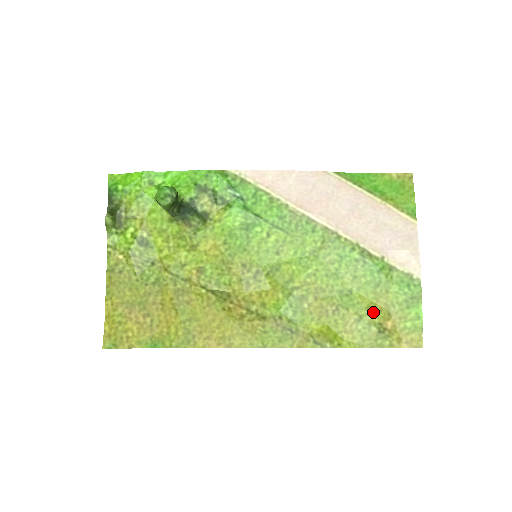
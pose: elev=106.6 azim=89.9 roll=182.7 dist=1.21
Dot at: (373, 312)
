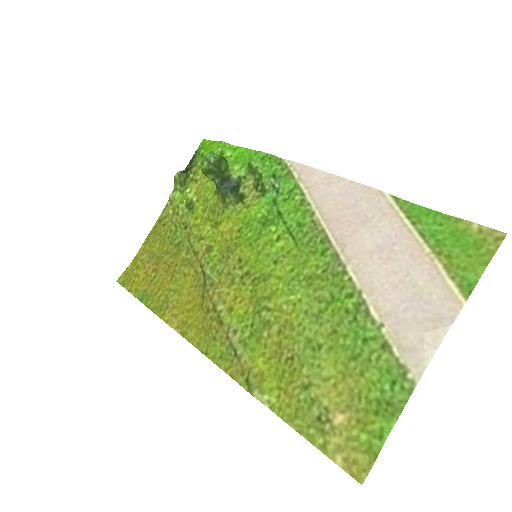
Dot at: (329, 389)
